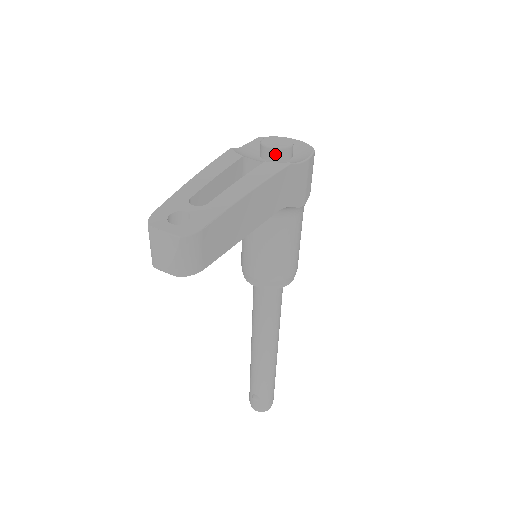
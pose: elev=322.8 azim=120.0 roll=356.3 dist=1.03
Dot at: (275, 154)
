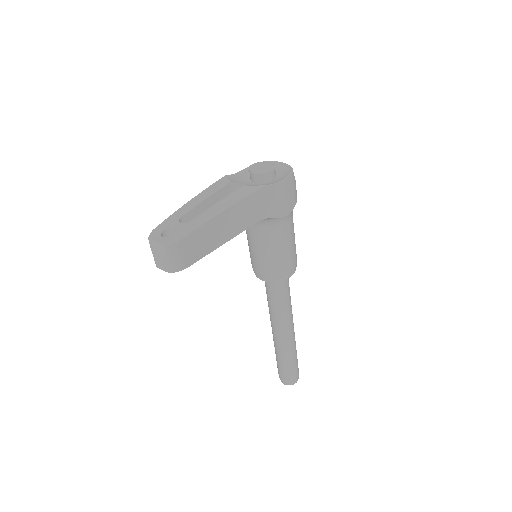
Dot at: (258, 178)
